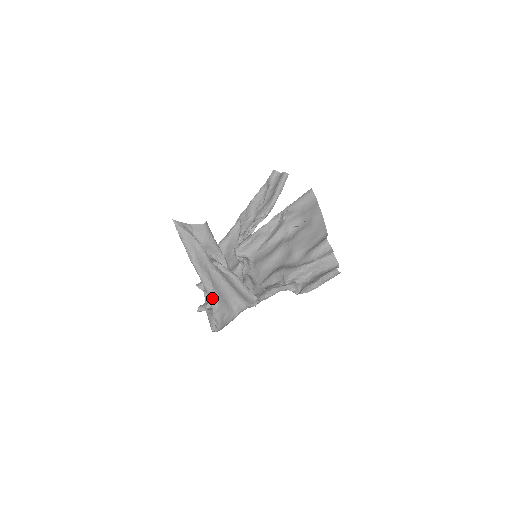
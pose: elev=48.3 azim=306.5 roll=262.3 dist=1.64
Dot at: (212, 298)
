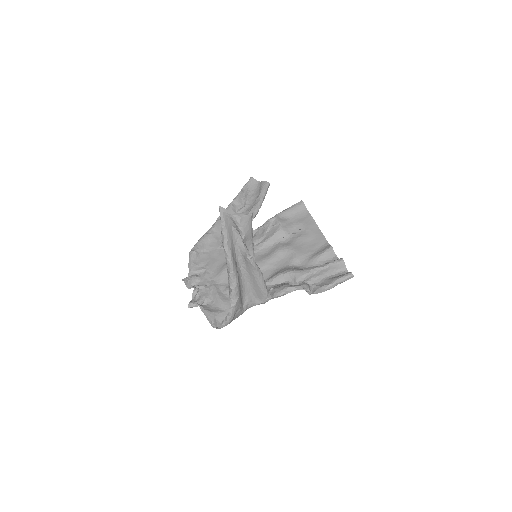
Dot at: (235, 292)
